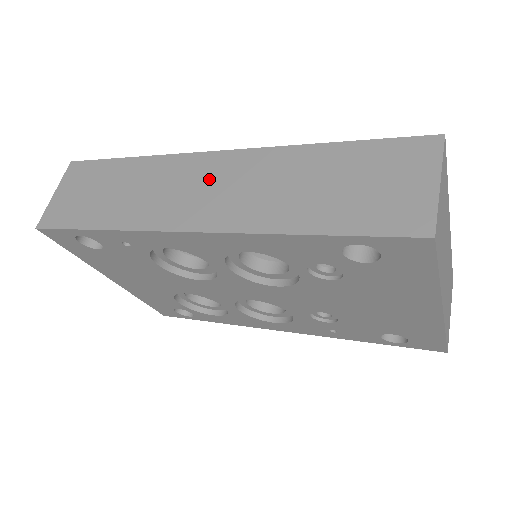
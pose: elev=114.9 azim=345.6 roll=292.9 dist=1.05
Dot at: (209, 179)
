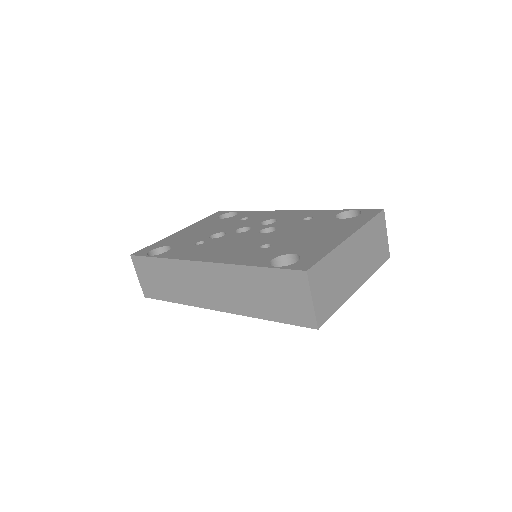
Dot at: (208, 281)
